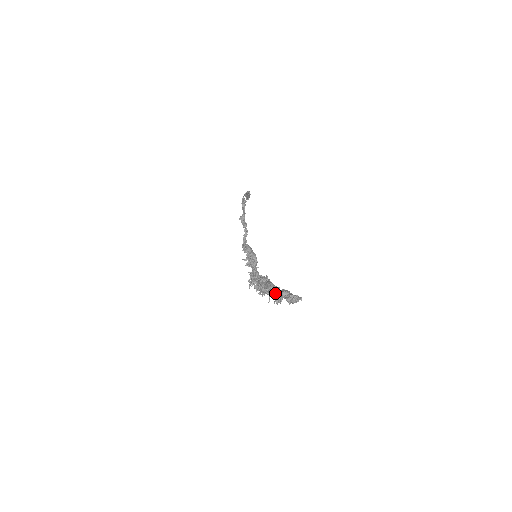
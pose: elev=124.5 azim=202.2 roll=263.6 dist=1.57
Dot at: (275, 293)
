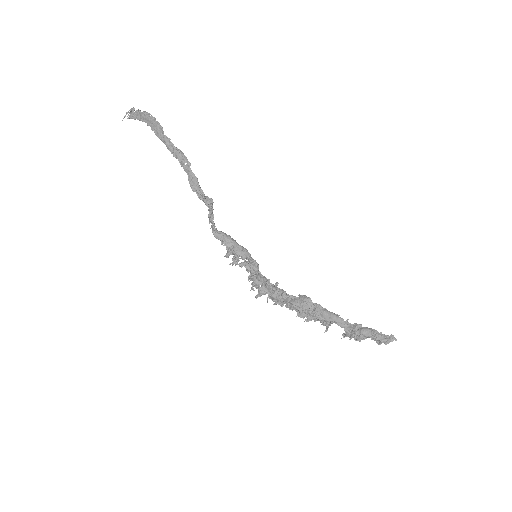
Dot at: (346, 328)
